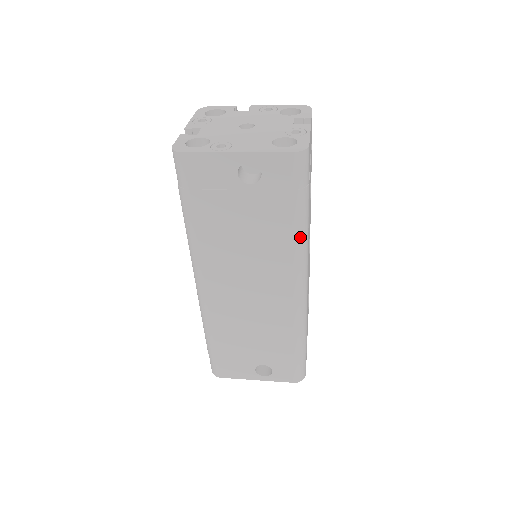
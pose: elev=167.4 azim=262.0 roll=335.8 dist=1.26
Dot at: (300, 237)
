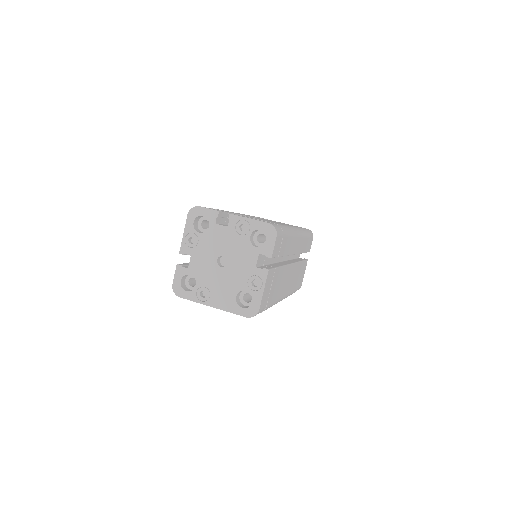
Dot at: occluded
